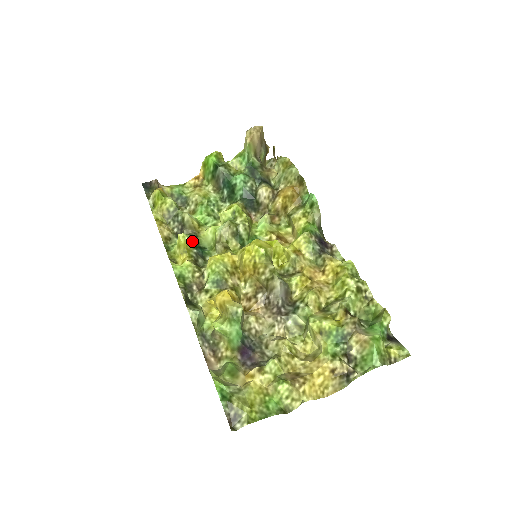
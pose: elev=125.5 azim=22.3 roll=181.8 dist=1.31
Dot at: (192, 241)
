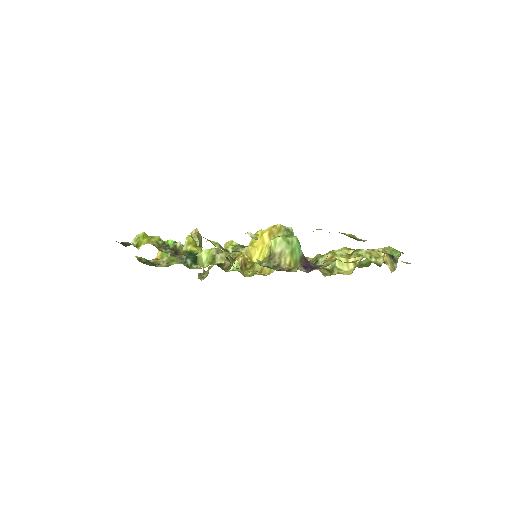
Dot at: occluded
